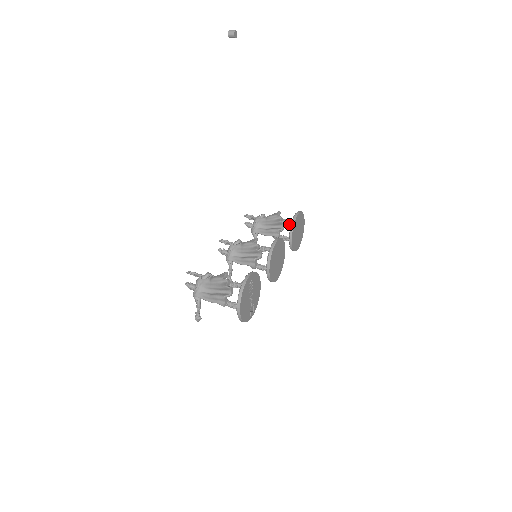
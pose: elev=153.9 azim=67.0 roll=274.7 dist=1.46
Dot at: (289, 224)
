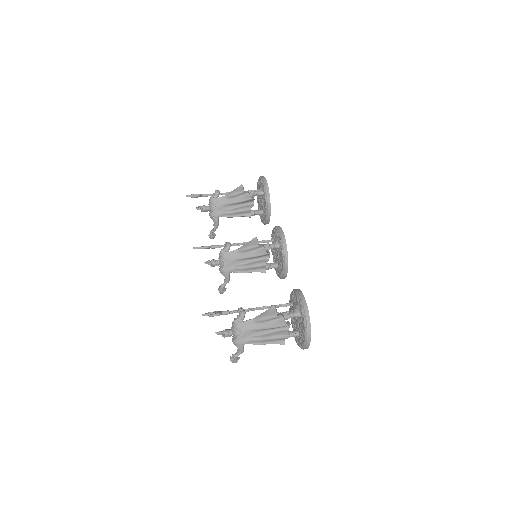
Dot at: occluded
